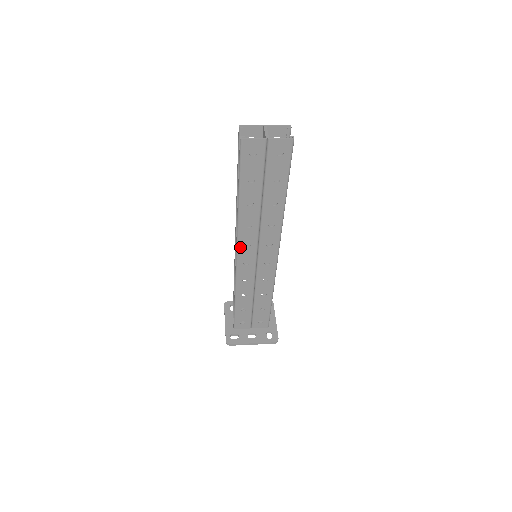
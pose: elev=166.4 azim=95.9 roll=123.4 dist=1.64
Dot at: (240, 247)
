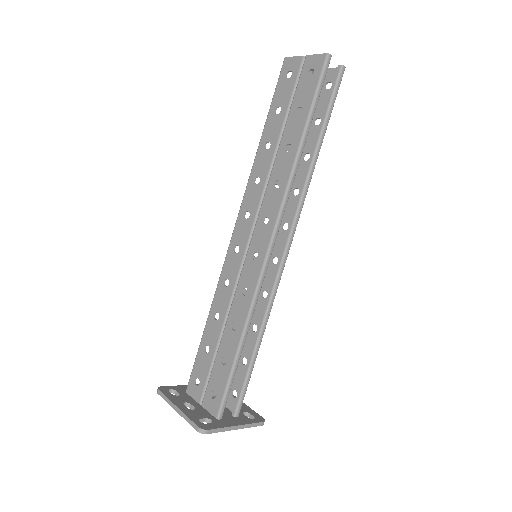
Dot at: (240, 216)
